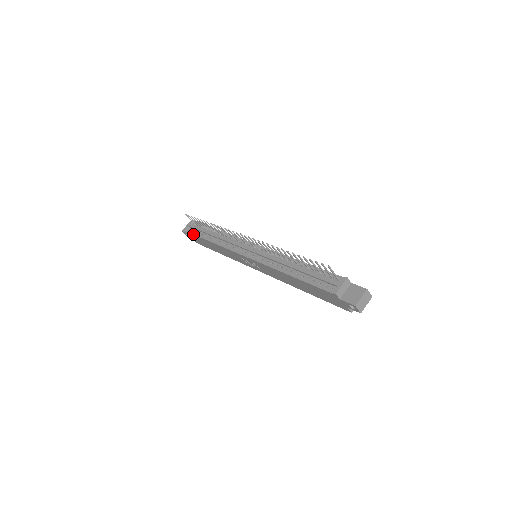
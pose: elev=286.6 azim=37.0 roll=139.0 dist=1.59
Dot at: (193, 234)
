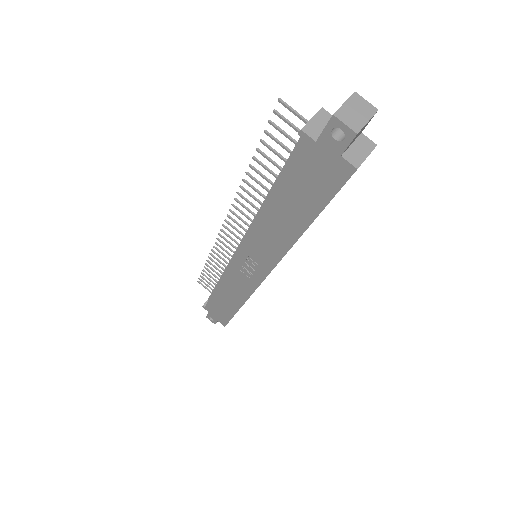
Dot at: occluded
